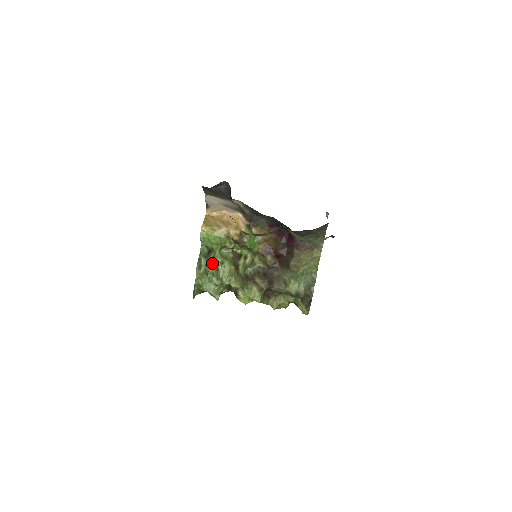
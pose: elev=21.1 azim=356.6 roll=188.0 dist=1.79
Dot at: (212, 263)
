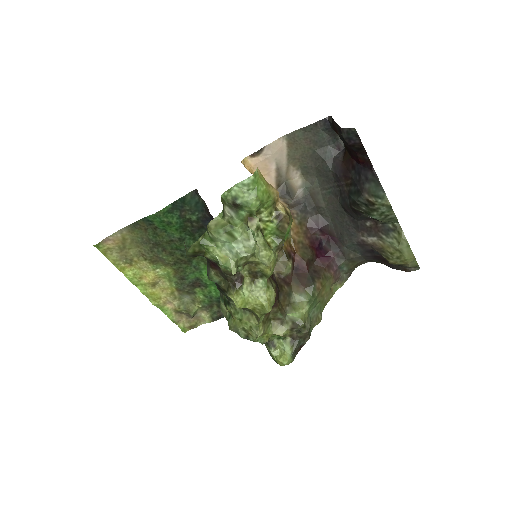
Dot at: (247, 219)
